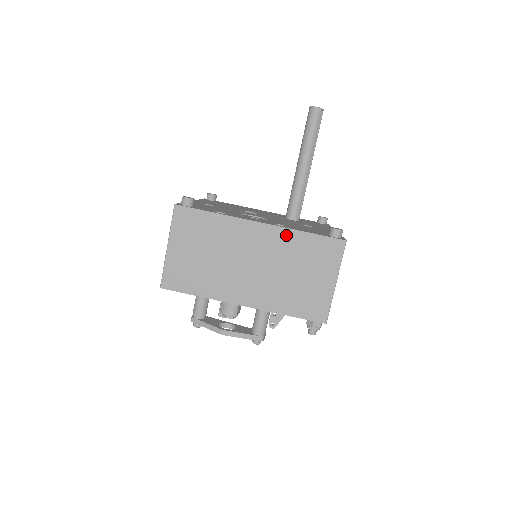
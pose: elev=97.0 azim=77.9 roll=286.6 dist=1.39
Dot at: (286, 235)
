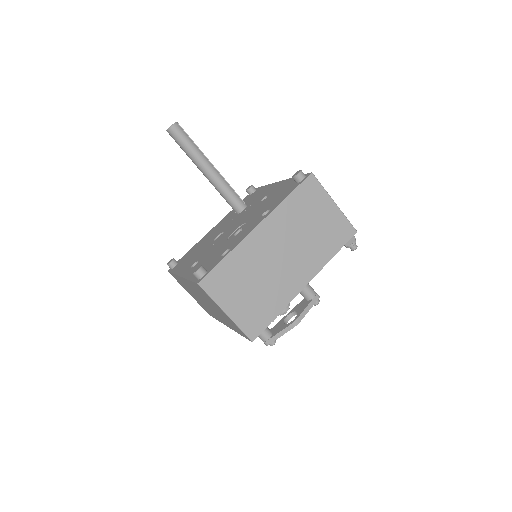
Dot at: (279, 213)
